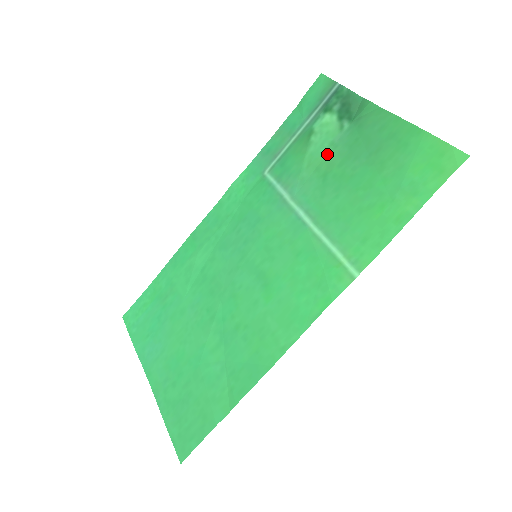
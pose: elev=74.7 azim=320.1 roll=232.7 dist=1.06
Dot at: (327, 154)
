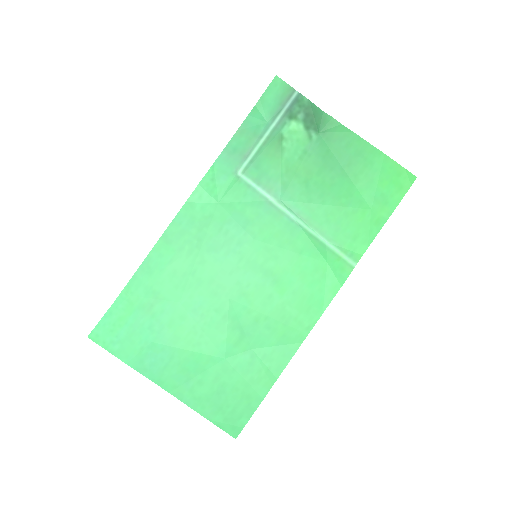
Dot at: (303, 162)
